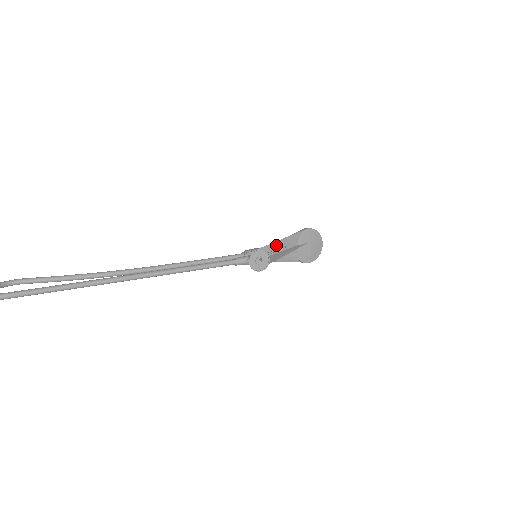
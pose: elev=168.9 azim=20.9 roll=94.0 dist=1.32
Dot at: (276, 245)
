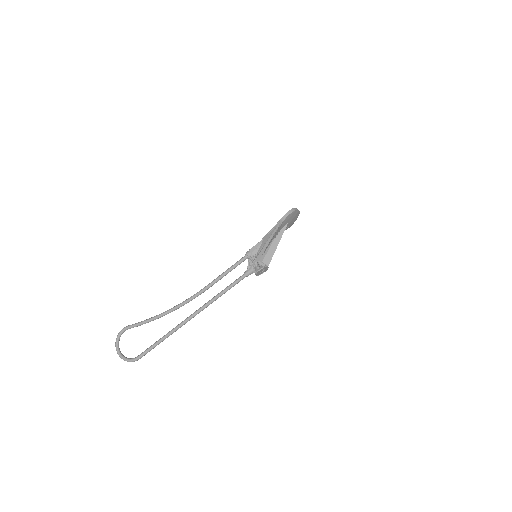
Dot at: (267, 245)
